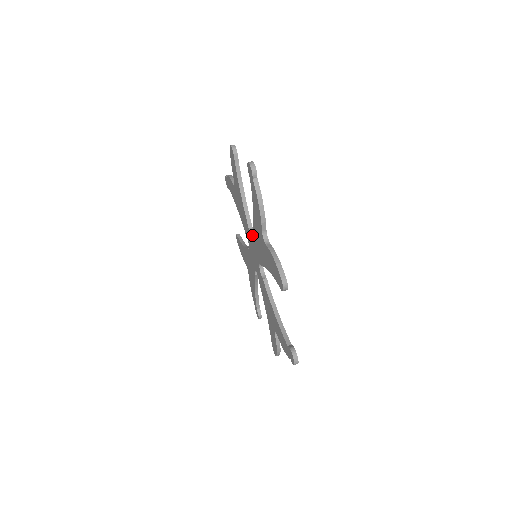
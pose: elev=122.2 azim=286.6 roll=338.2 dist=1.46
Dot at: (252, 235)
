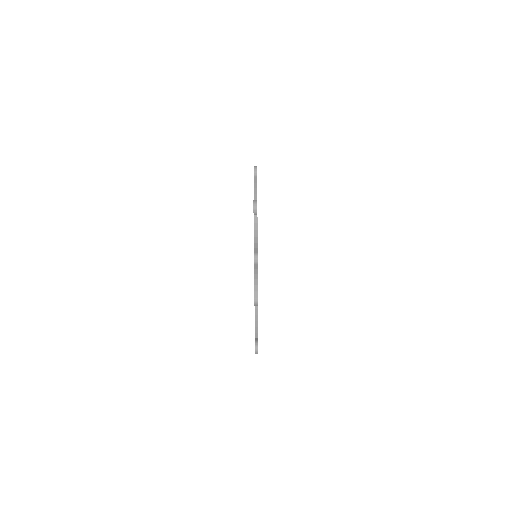
Dot at: occluded
